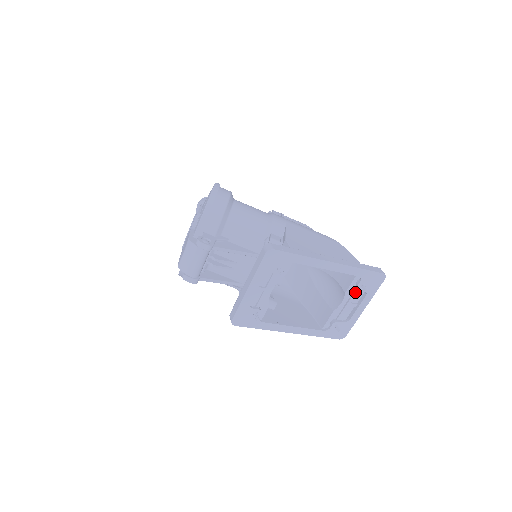
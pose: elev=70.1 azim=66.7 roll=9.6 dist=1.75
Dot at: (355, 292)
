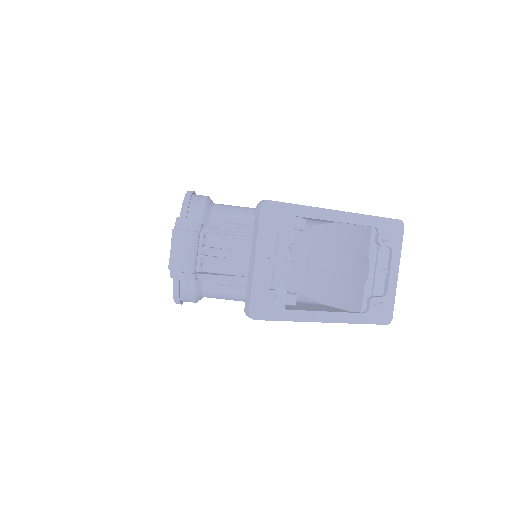
Dot at: (379, 252)
